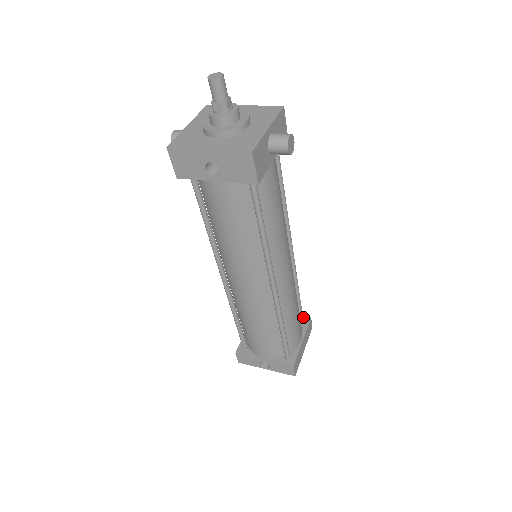
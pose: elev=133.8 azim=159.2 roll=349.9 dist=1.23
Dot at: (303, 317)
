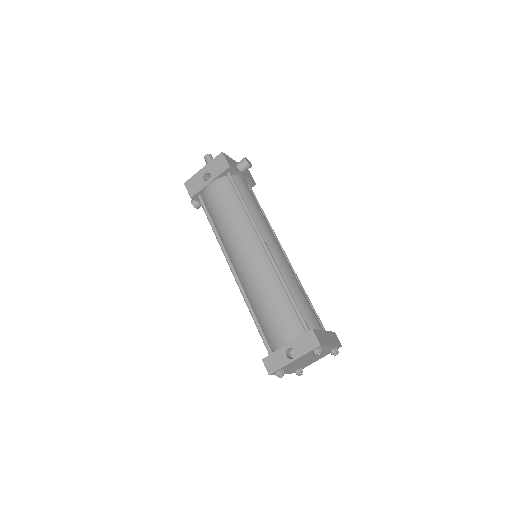
Dot at: occluded
